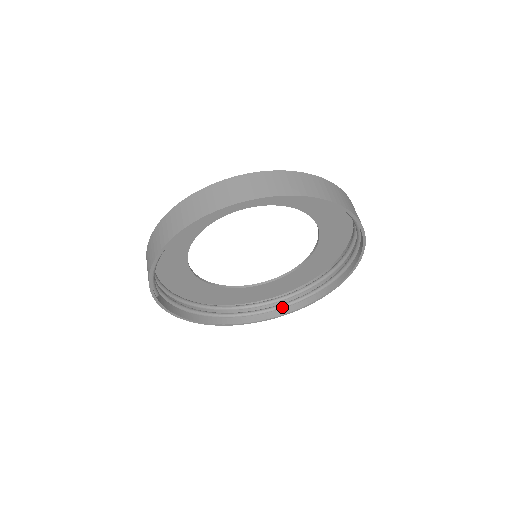
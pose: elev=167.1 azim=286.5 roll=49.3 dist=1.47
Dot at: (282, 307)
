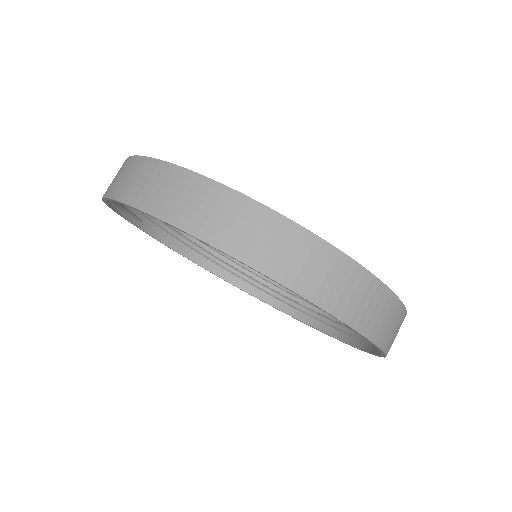
Dot at: (303, 311)
